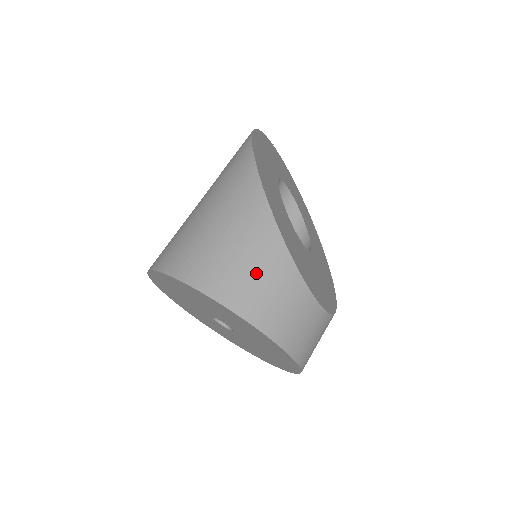
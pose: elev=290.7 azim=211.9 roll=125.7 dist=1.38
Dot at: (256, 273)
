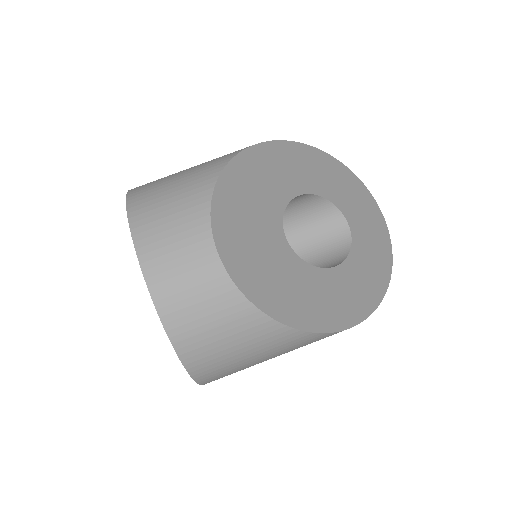
Dot at: (173, 187)
